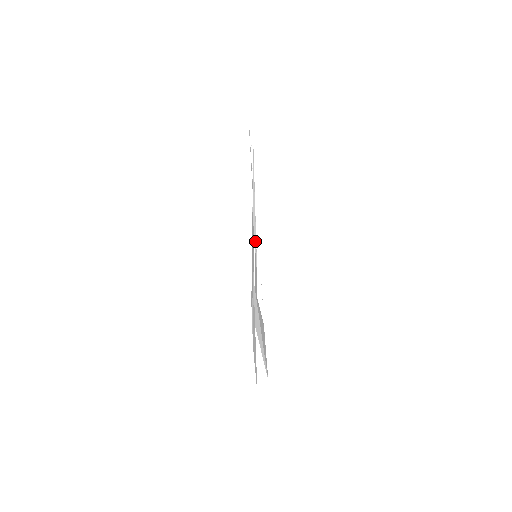
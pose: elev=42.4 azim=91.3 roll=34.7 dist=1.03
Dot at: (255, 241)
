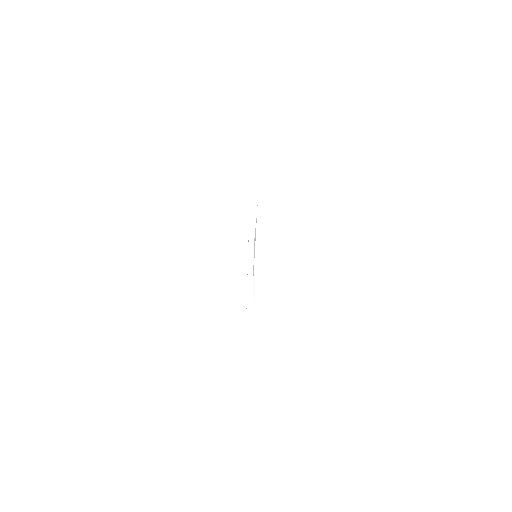
Dot at: occluded
